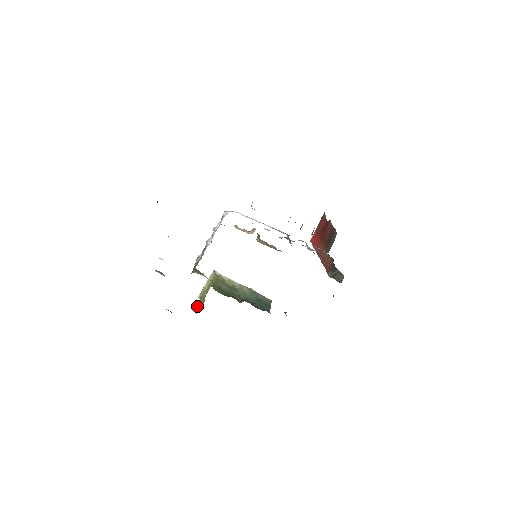
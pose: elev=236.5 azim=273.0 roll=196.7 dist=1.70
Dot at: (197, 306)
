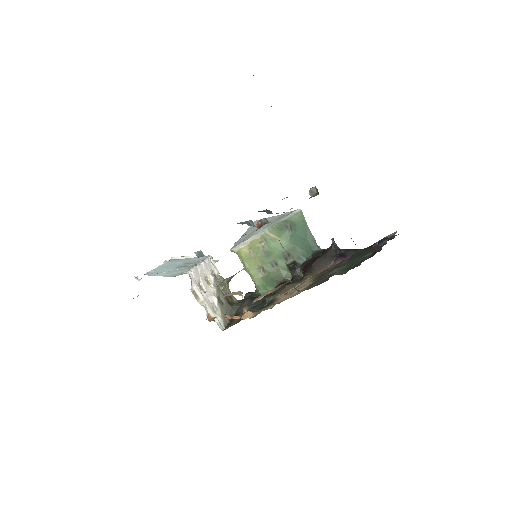
Dot at: occluded
